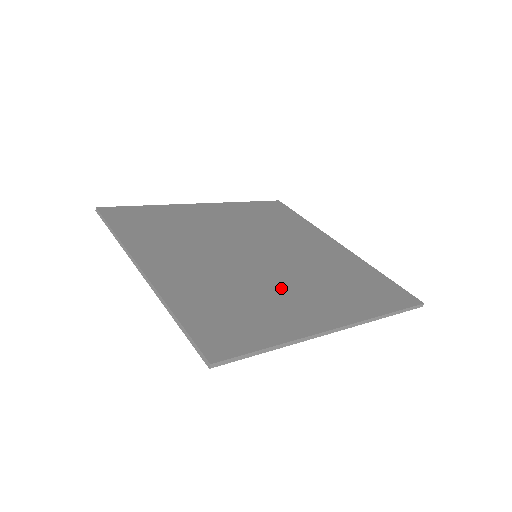
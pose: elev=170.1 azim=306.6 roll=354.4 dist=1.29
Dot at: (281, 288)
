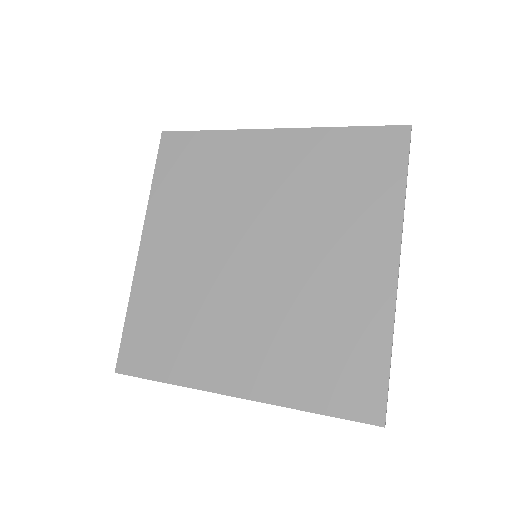
Dot at: (231, 320)
